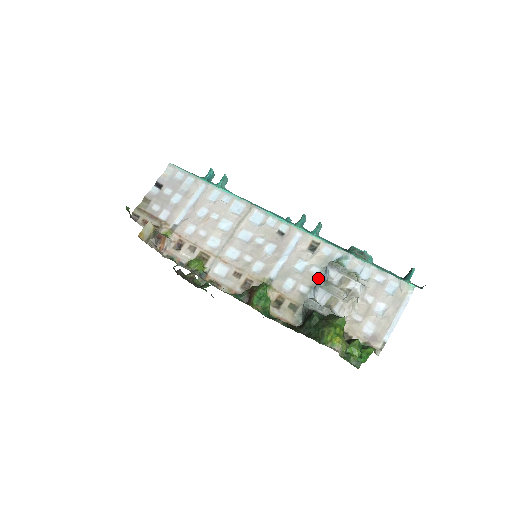
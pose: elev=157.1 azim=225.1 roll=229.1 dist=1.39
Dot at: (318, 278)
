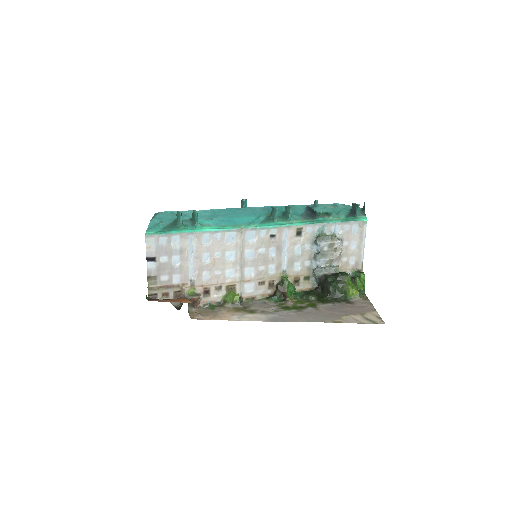
Dot at: (312, 251)
